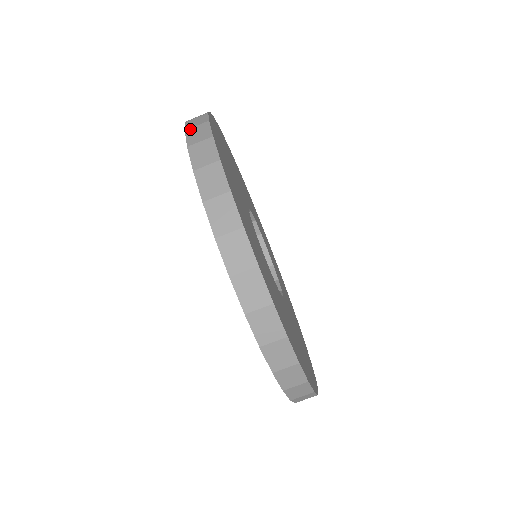
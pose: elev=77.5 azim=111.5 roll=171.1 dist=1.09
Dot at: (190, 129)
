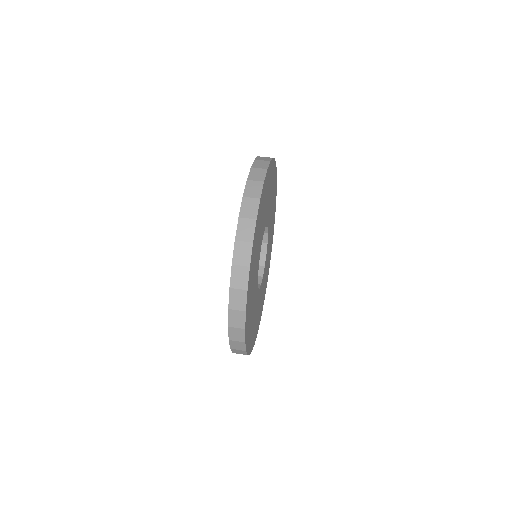
Dot at: occluded
